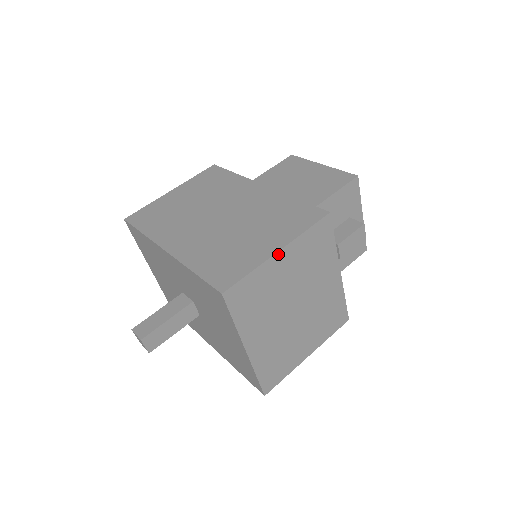
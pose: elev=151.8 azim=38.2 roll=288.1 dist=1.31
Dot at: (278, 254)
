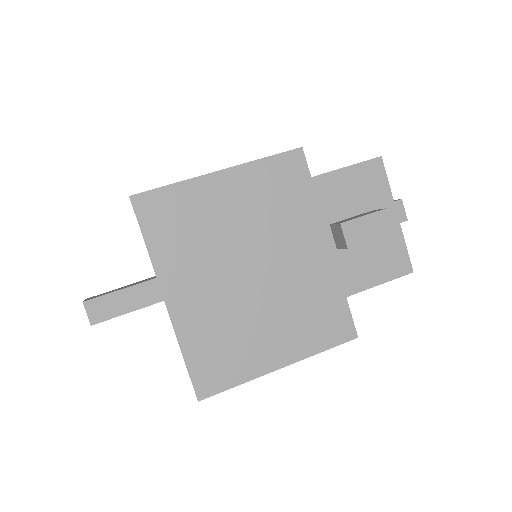
Dot at: (218, 175)
